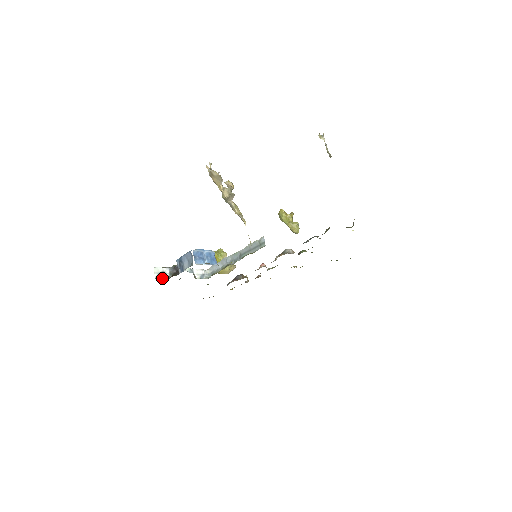
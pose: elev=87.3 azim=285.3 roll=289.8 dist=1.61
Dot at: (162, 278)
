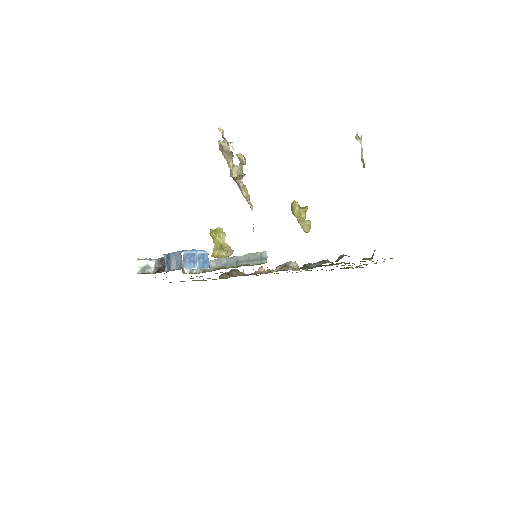
Dot at: occluded
